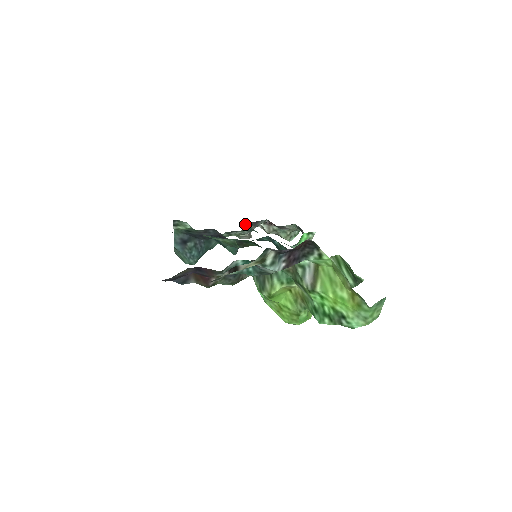
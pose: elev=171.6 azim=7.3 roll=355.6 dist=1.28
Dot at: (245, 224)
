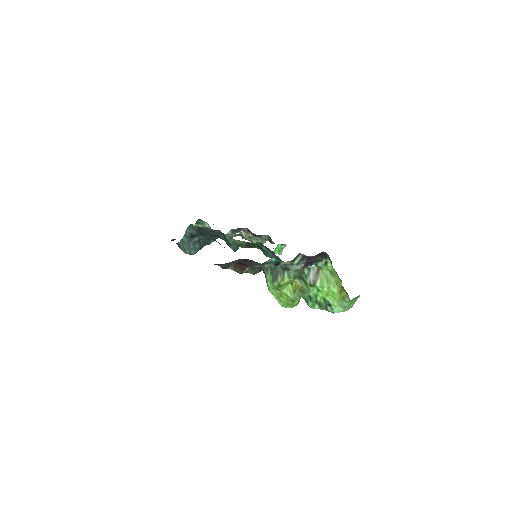
Dot at: (231, 229)
